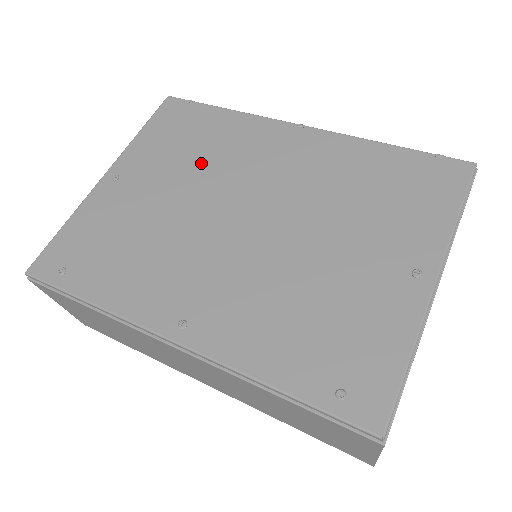
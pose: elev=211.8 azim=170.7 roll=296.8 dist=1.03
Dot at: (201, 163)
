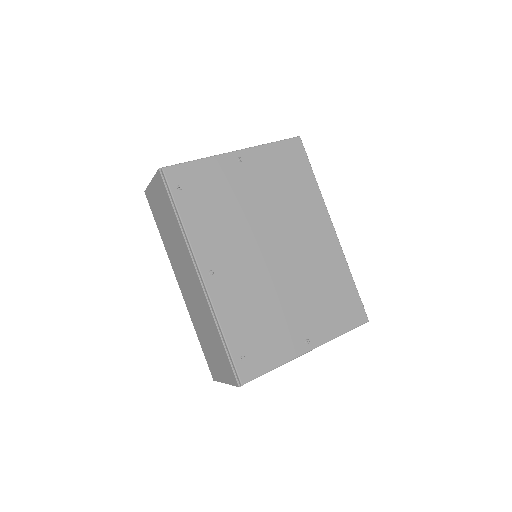
Dot at: (281, 198)
